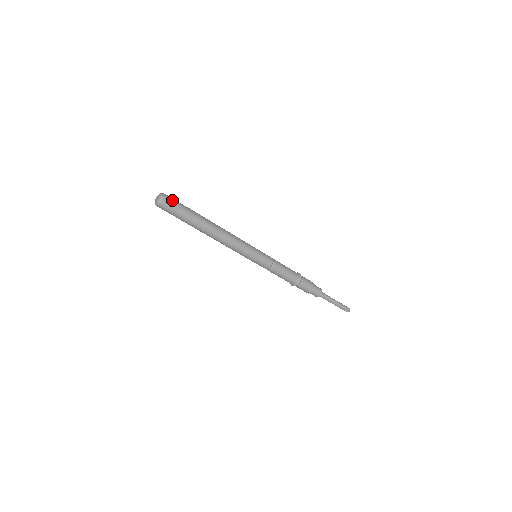
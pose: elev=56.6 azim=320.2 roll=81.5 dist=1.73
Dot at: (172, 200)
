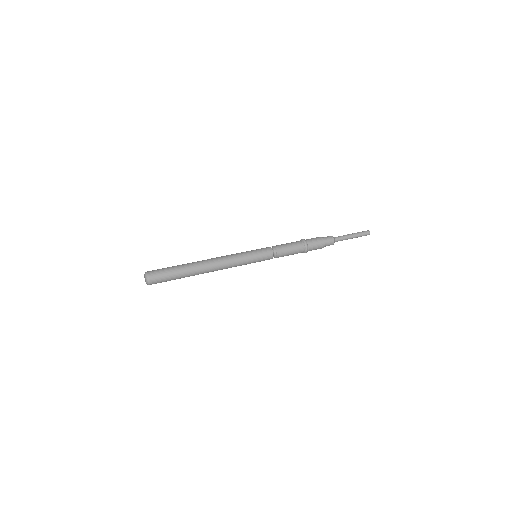
Dot at: (156, 270)
